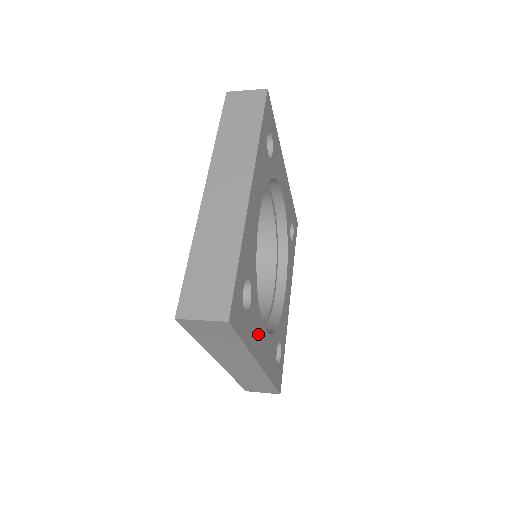
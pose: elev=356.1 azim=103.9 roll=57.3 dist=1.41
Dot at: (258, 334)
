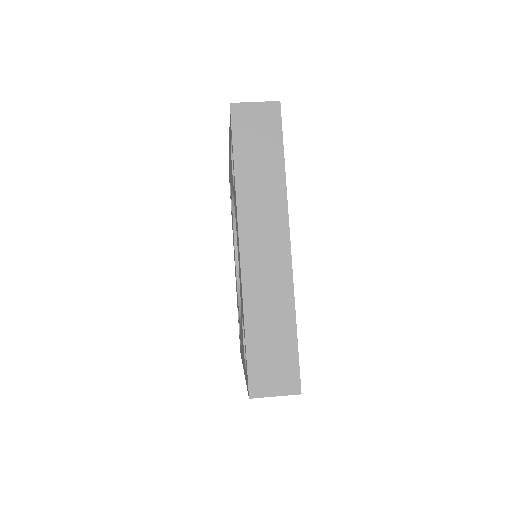
Dot at: occluded
